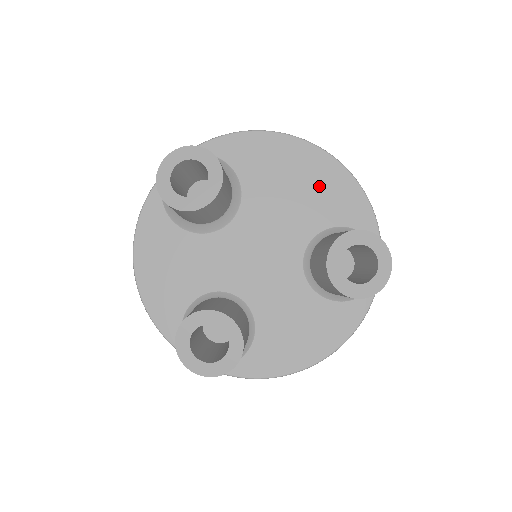
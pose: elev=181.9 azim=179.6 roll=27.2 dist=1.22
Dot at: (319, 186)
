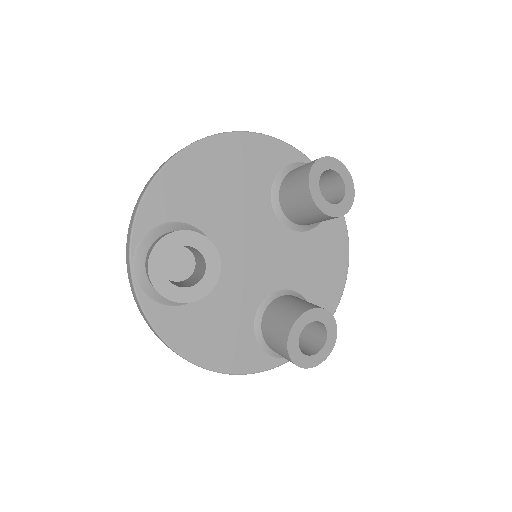
Dot at: (238, 164)
